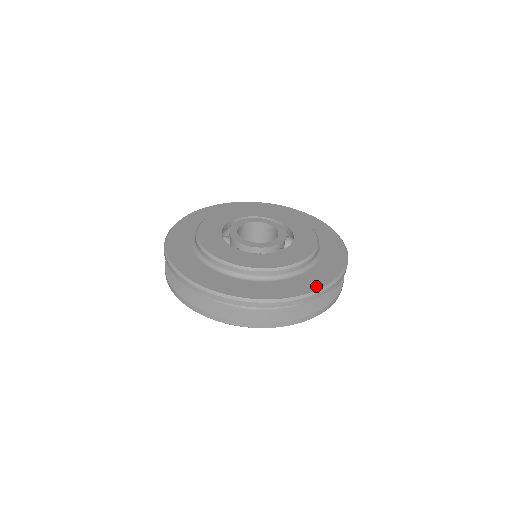
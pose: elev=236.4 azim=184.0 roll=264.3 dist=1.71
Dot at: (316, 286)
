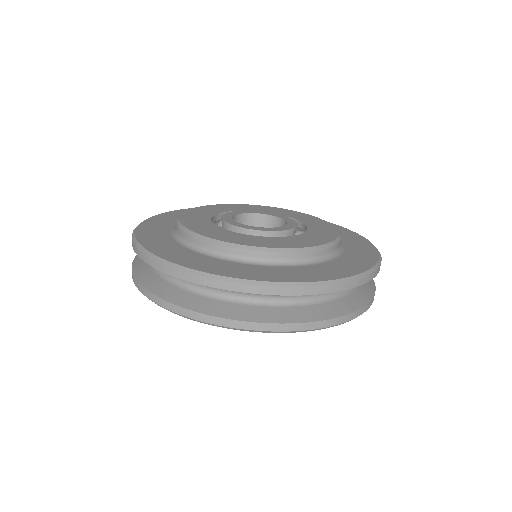
Dot at: (242, 275)
